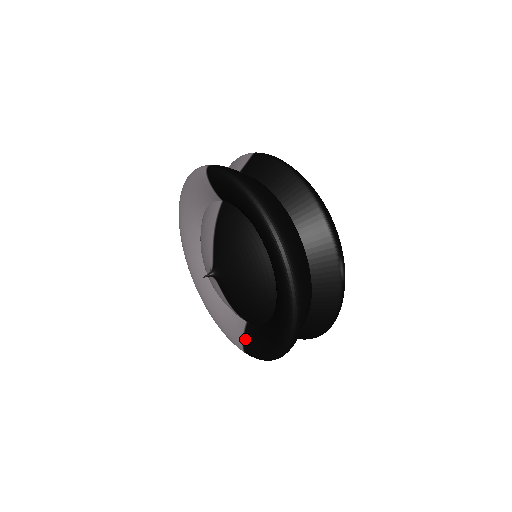
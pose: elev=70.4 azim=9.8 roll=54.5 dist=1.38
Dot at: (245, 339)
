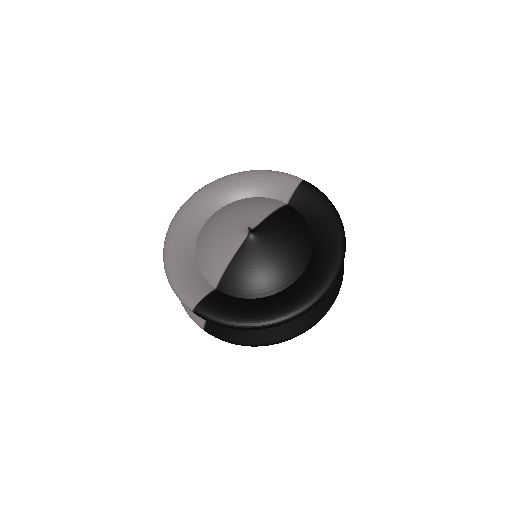
Dot at: (208, 298)
